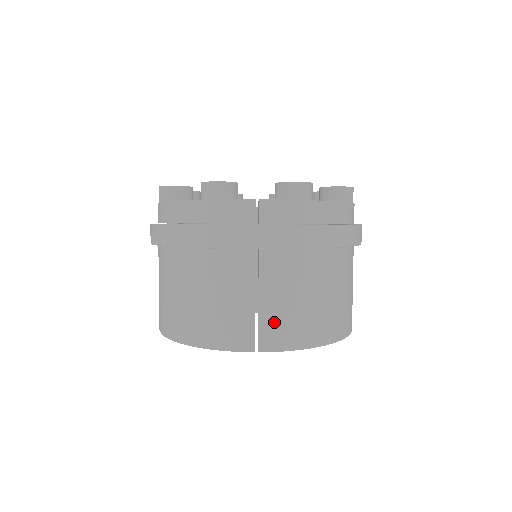
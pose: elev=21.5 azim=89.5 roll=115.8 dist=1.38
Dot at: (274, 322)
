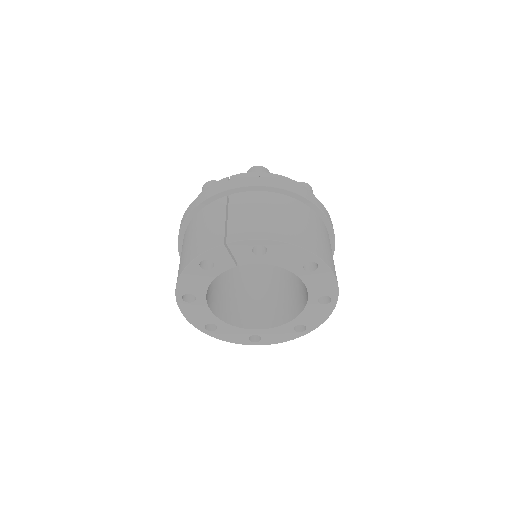
Dot at: (238, 226)
